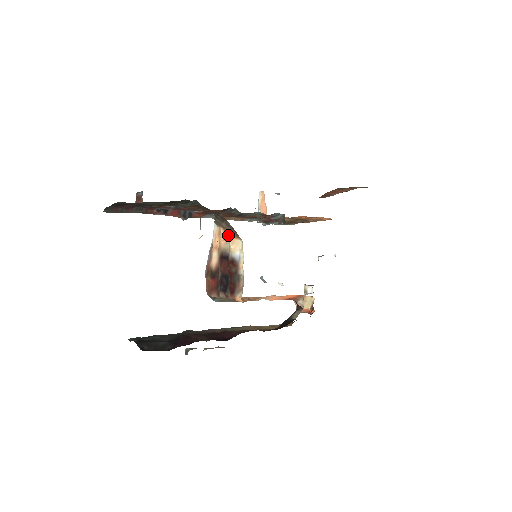
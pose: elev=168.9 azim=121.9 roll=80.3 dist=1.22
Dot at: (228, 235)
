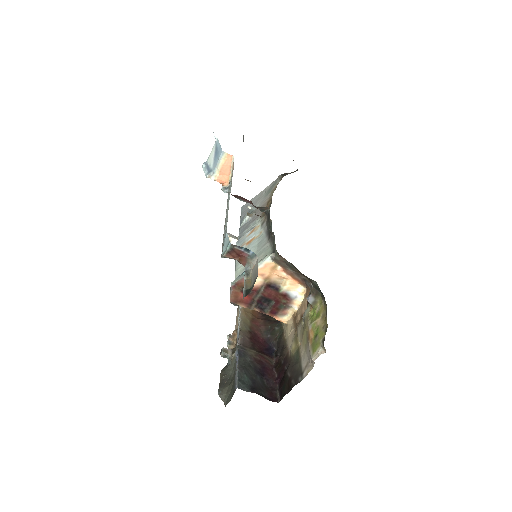
Dot at: (288, 276)
